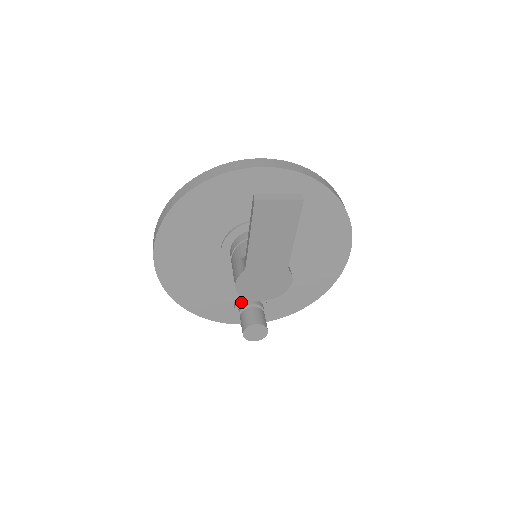
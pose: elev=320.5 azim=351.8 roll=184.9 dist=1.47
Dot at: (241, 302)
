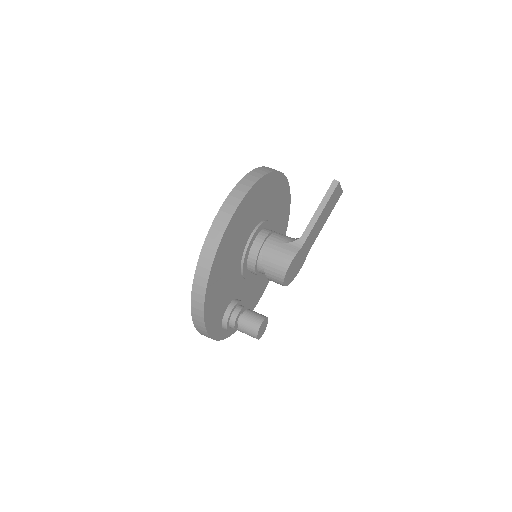
Dot at: (235, 307)
